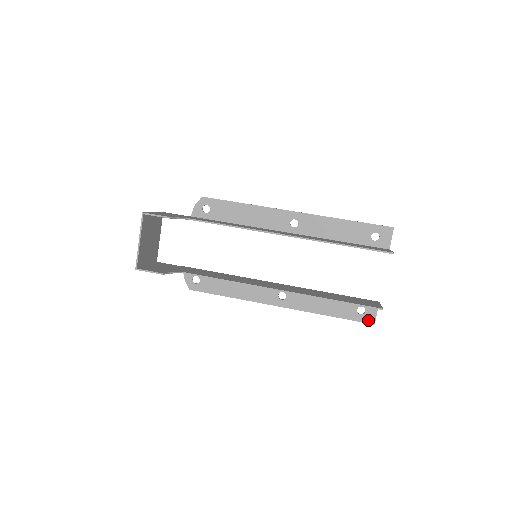
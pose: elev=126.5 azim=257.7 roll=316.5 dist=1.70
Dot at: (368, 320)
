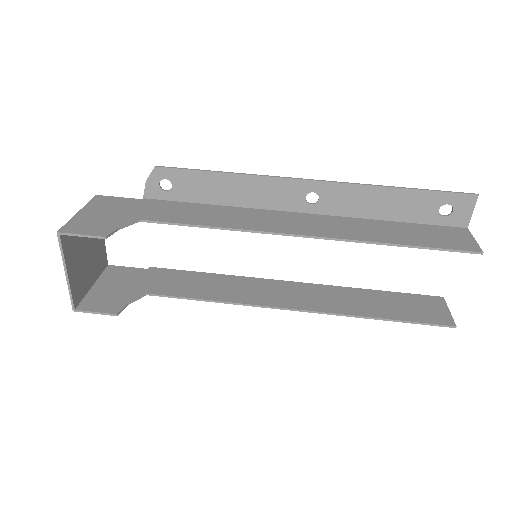
Dot at: occluded
